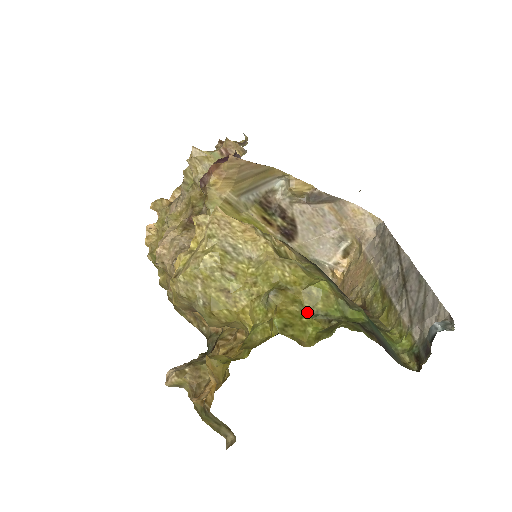
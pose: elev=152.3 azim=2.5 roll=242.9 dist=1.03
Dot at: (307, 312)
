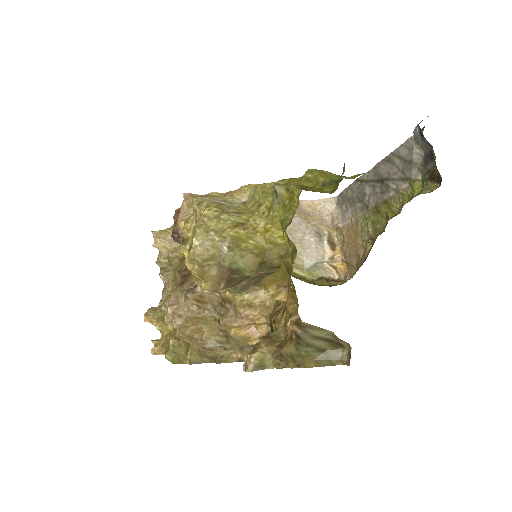
Dot at: occluded
